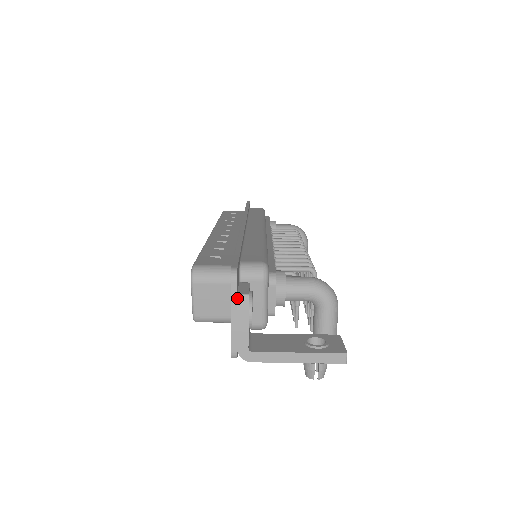
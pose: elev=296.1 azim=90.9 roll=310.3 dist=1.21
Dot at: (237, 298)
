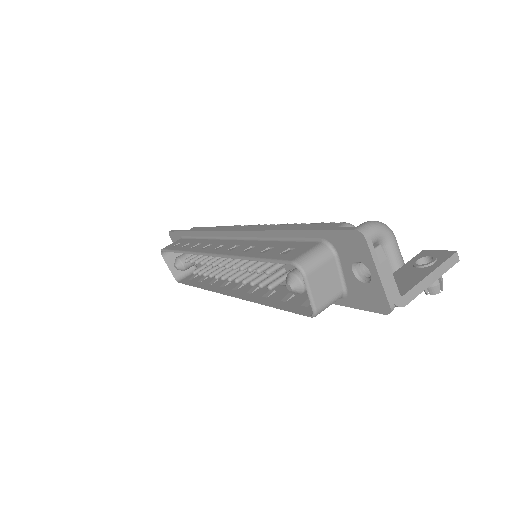
Dot at: (374, 254)
